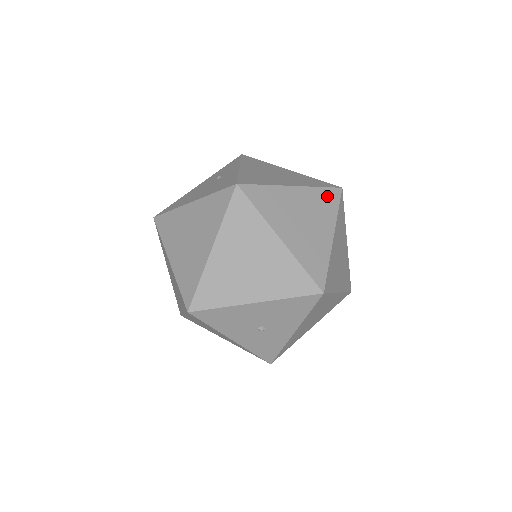
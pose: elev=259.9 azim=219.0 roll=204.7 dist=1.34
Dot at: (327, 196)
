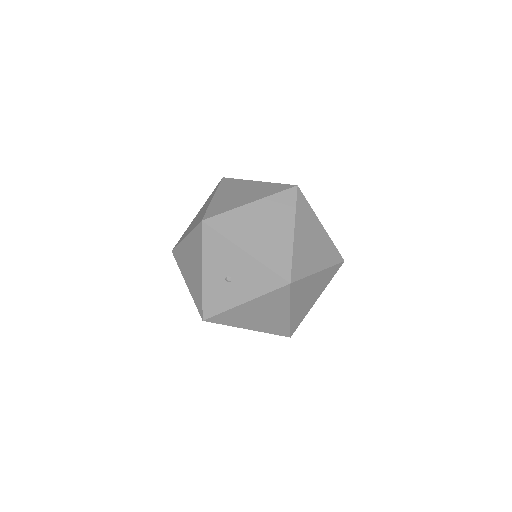
Dot at: (334, 252)
